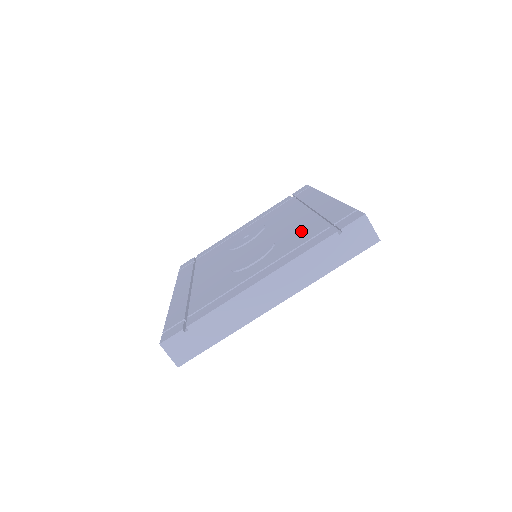
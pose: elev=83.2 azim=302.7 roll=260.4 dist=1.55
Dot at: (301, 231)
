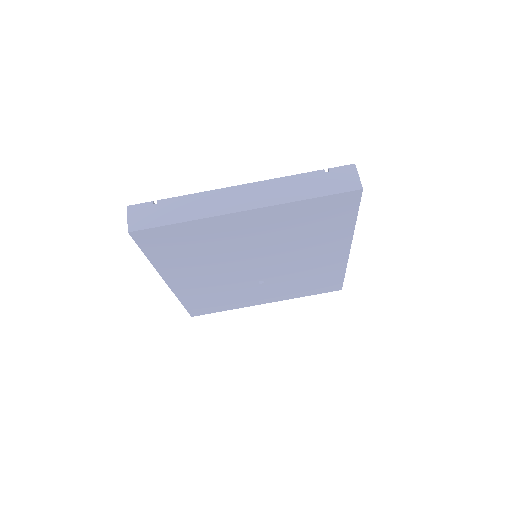
Dot at: occluded
